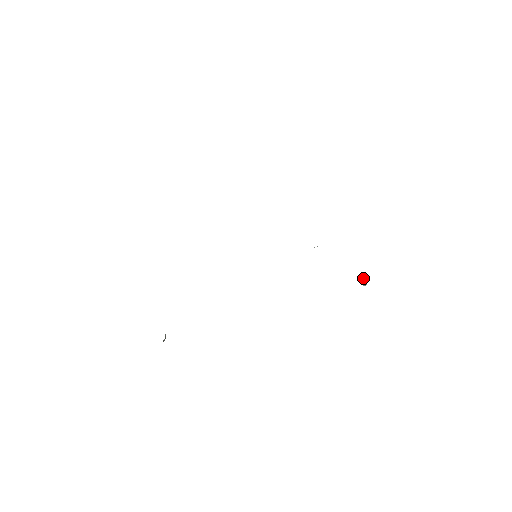
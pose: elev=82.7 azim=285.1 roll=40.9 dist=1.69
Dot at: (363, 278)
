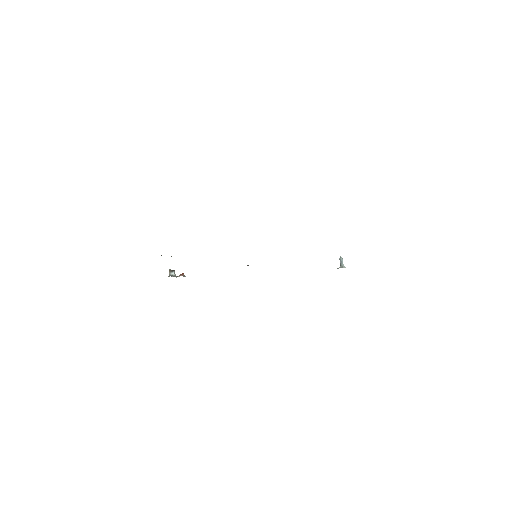
Dot at: (341, 266)
